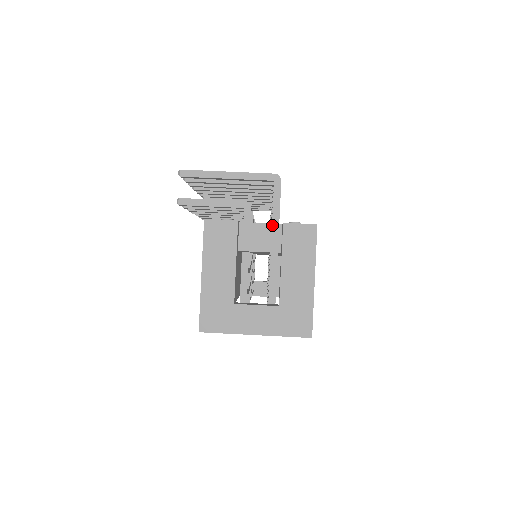
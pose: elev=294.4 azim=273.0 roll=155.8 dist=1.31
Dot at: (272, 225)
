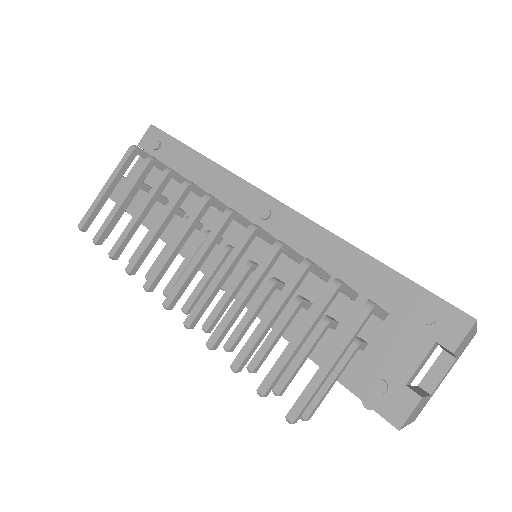
Dot at: (429, 353)
